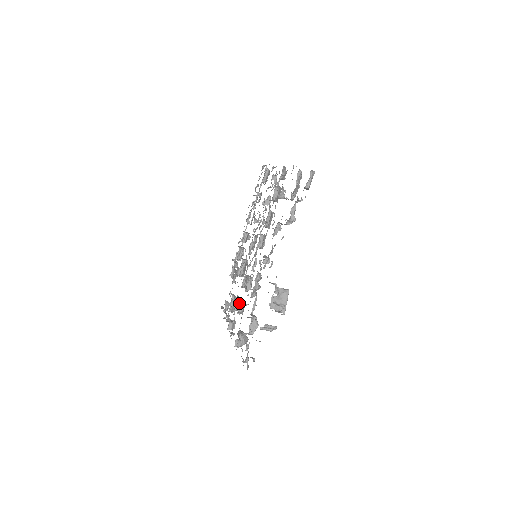
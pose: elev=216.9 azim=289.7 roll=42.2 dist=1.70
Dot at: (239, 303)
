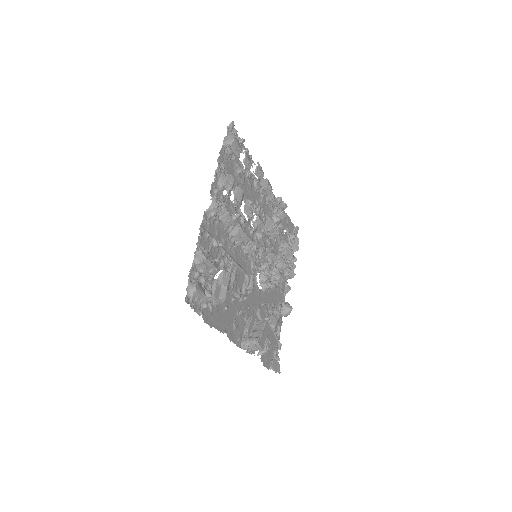
Dot at: (281, 266)
